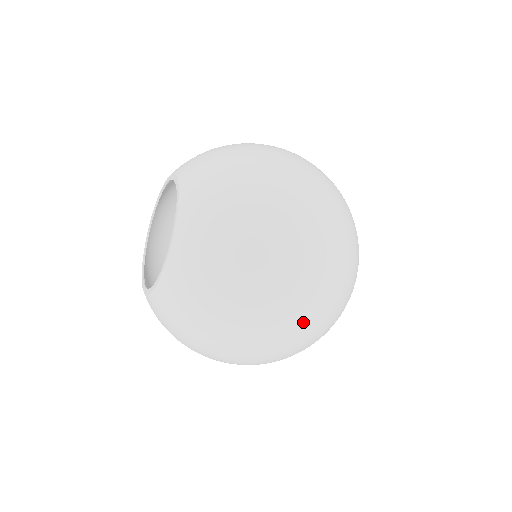
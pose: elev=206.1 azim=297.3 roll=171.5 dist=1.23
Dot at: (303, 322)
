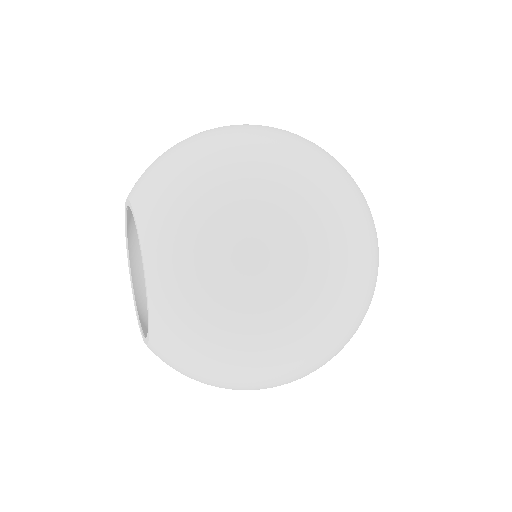
Dot at: occluded
